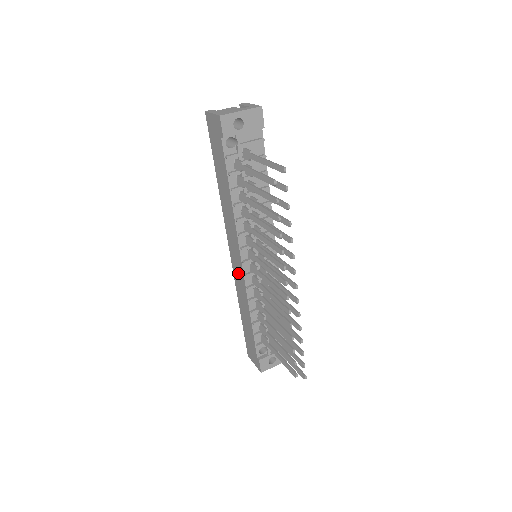
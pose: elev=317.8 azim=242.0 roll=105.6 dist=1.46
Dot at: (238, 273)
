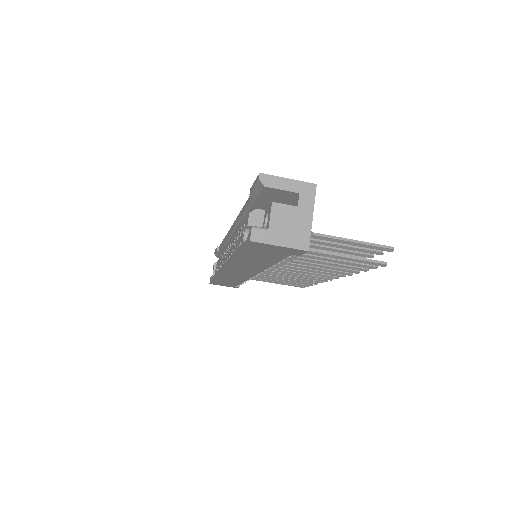
Dot at: occluded
